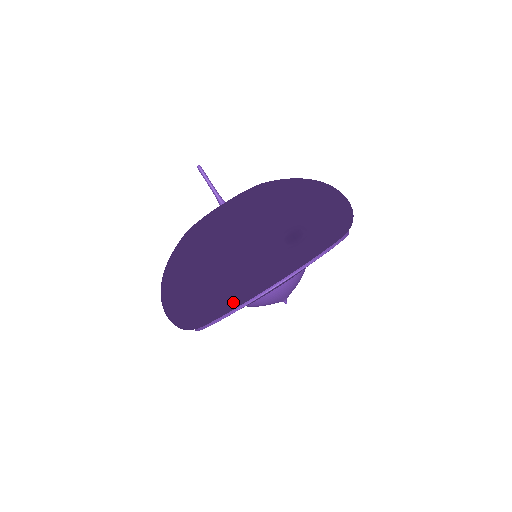
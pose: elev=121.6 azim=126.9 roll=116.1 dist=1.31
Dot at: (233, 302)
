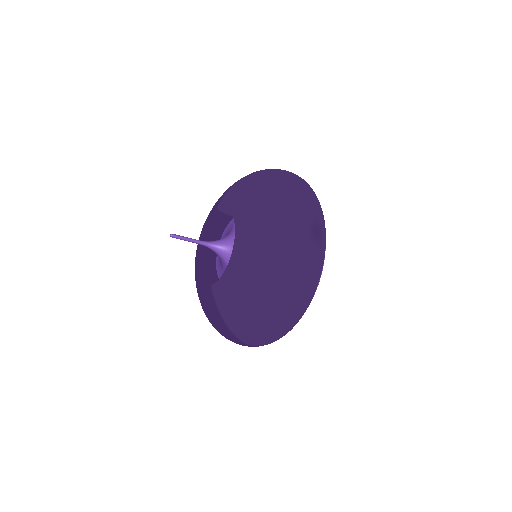
Dot at: occluded
